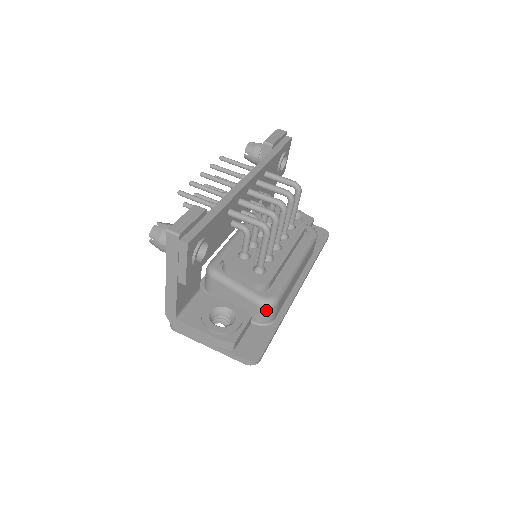
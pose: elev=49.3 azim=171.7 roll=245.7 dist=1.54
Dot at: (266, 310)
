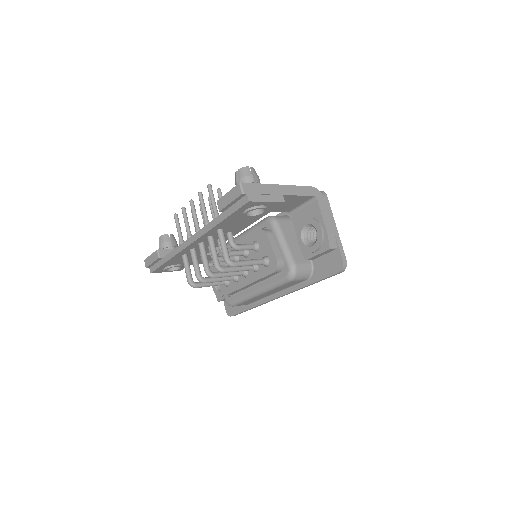
Dot at: occluded
